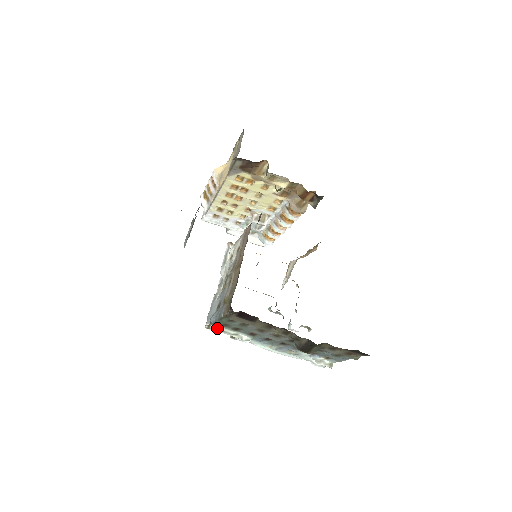
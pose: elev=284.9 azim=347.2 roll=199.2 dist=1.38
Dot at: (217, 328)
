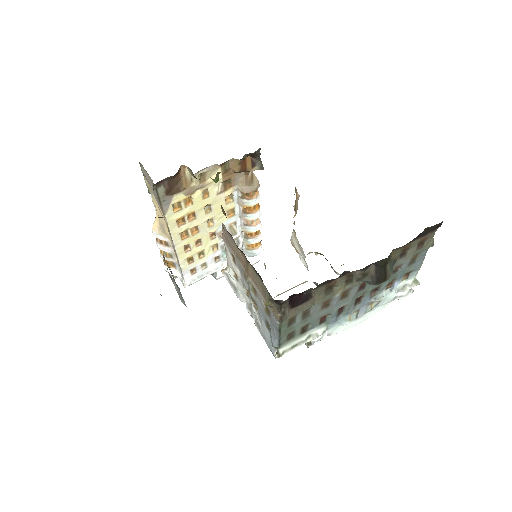
Dot at: (287, 348)
